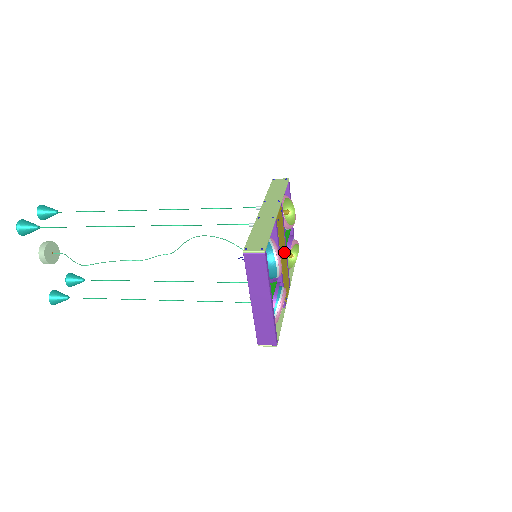
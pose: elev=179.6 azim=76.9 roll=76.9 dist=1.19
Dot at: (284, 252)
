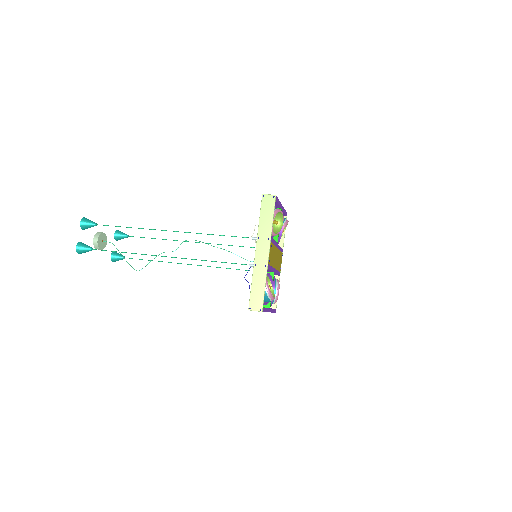
Dot at: (276, 253)
